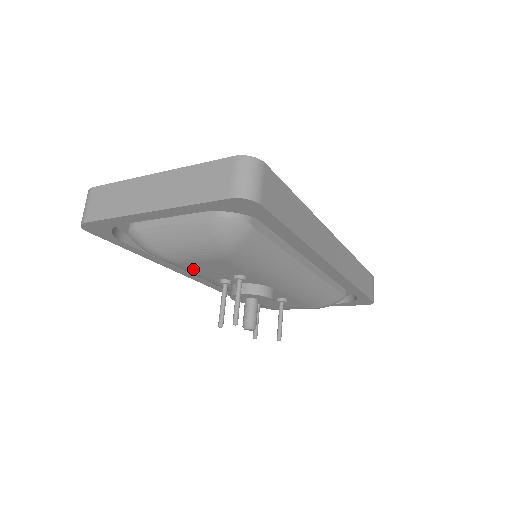
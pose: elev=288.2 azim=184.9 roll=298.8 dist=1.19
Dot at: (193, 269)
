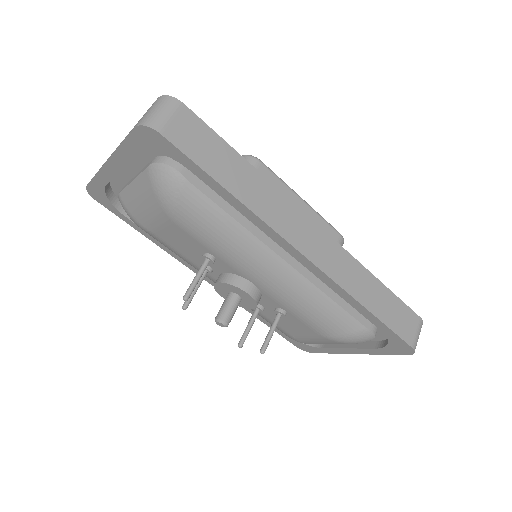
Dot at: (169, 243)
